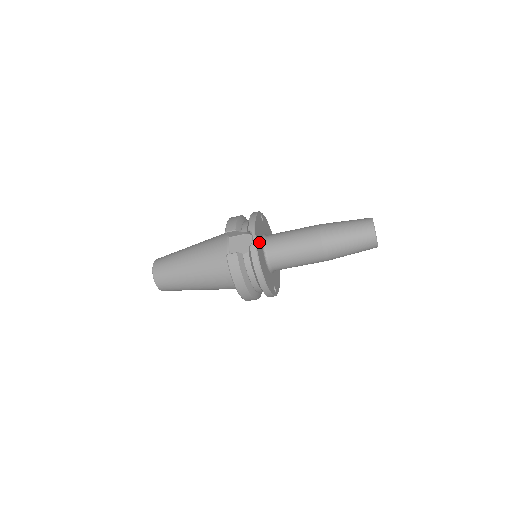
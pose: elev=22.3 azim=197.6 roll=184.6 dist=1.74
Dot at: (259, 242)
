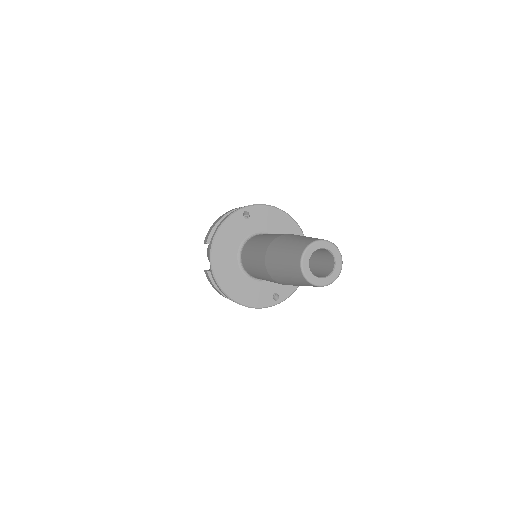
Dot at: (225, 258)
